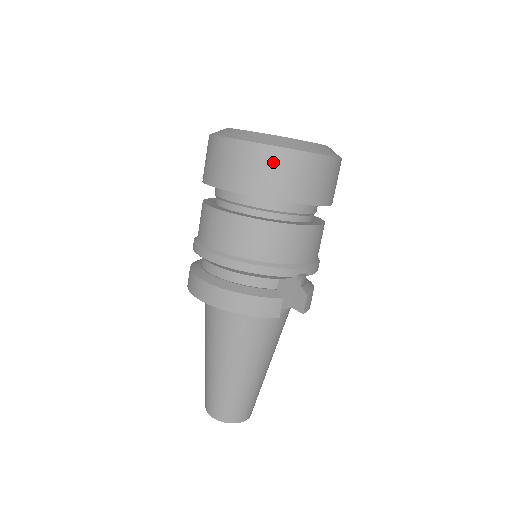
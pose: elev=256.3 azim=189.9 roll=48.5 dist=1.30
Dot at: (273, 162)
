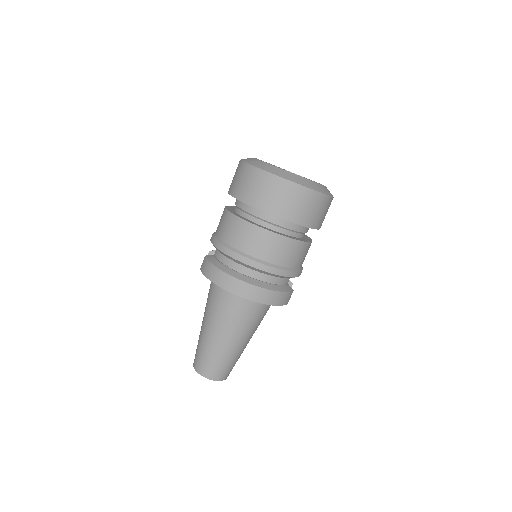
Dot at: (319, 204)
